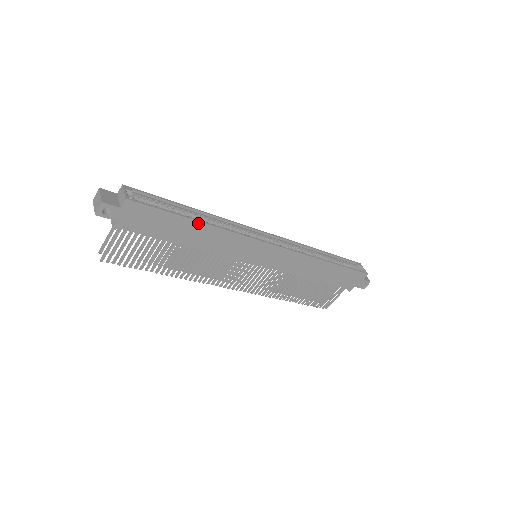
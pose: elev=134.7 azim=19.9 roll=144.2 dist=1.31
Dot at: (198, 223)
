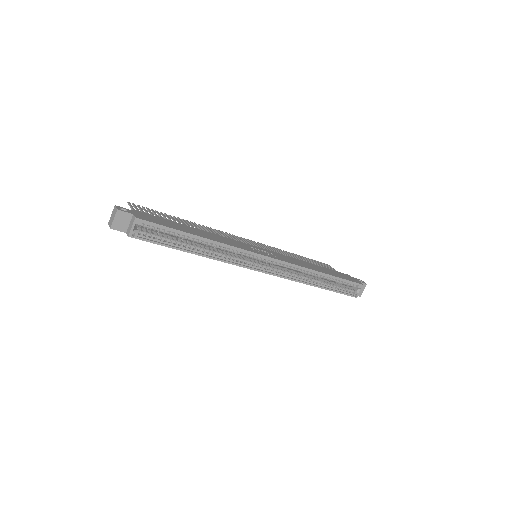
Dot at: (193, 253)
